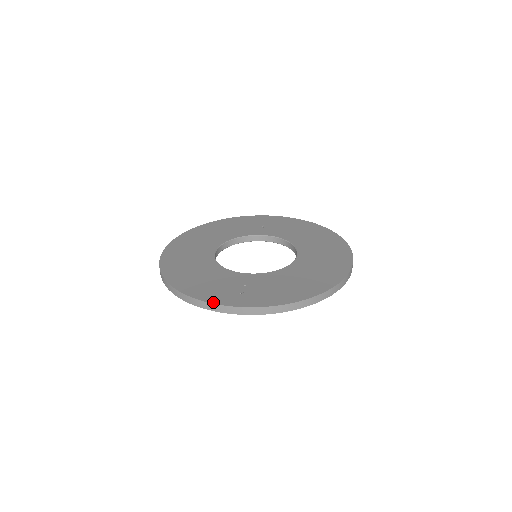
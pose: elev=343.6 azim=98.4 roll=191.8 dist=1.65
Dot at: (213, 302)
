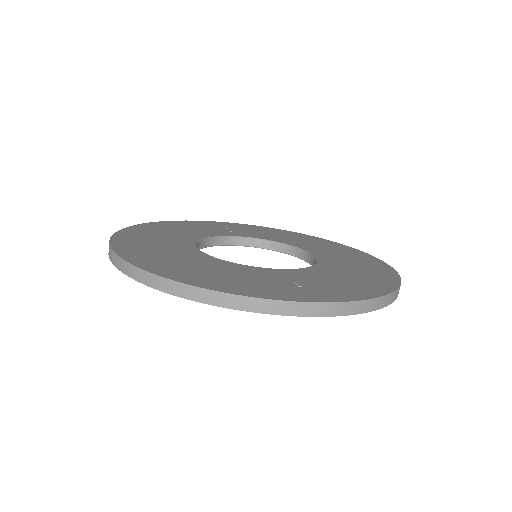
Dot at: (276, 298)
